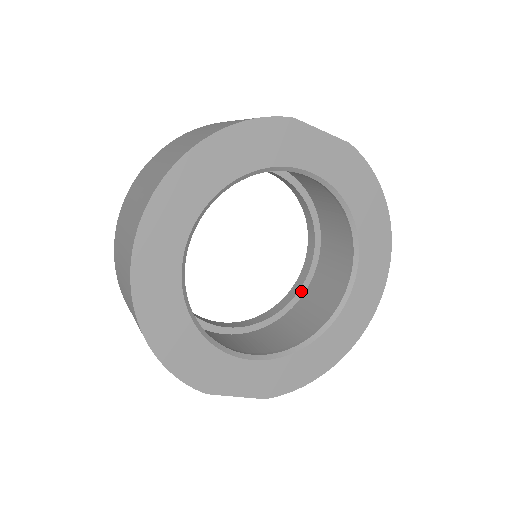
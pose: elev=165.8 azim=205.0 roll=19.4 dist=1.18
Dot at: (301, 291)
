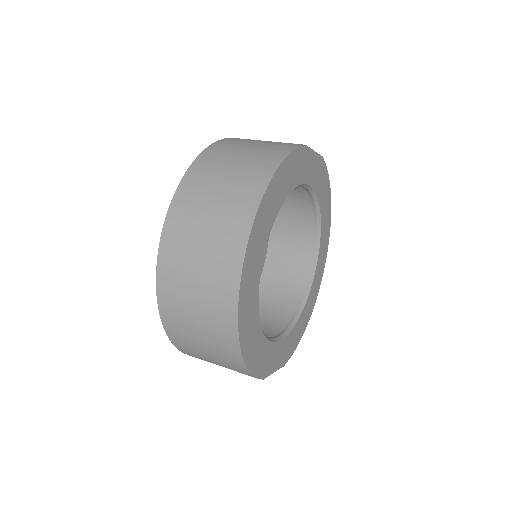
Dot at: occluded
